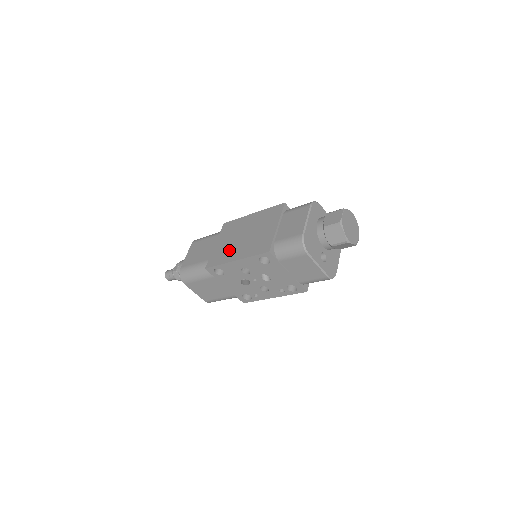
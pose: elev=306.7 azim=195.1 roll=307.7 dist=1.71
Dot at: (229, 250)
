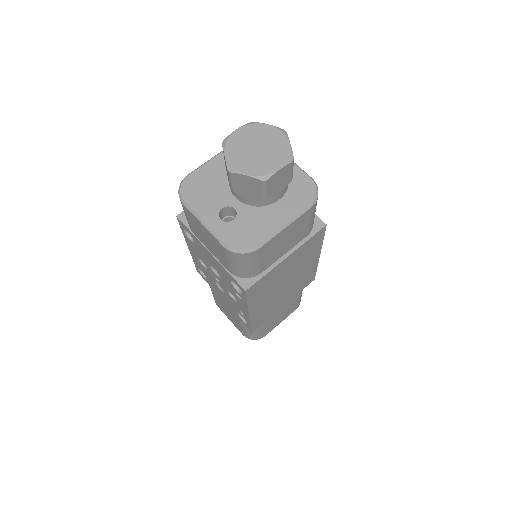
Dot at: occluded
